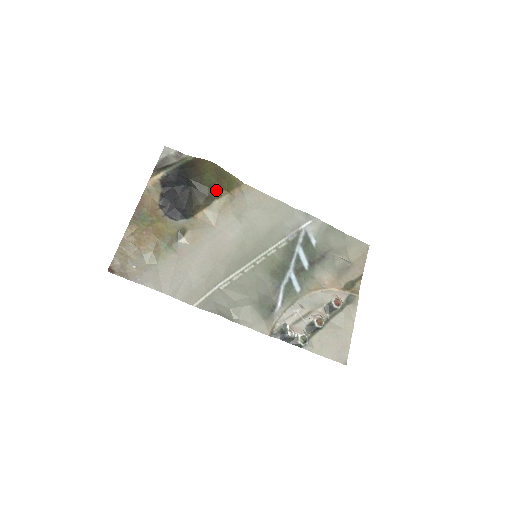
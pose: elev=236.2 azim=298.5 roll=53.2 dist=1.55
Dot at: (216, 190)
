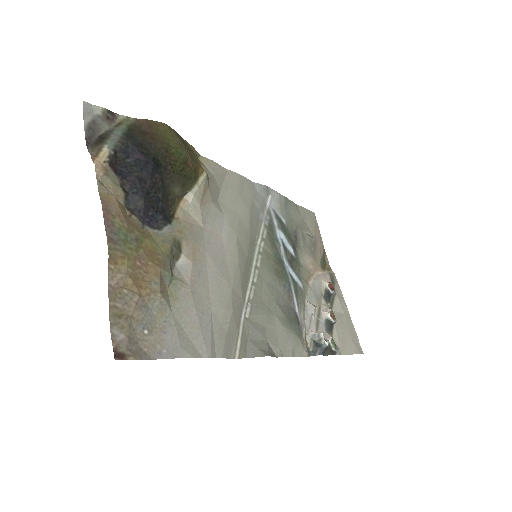
Dot at: (192, 168)
